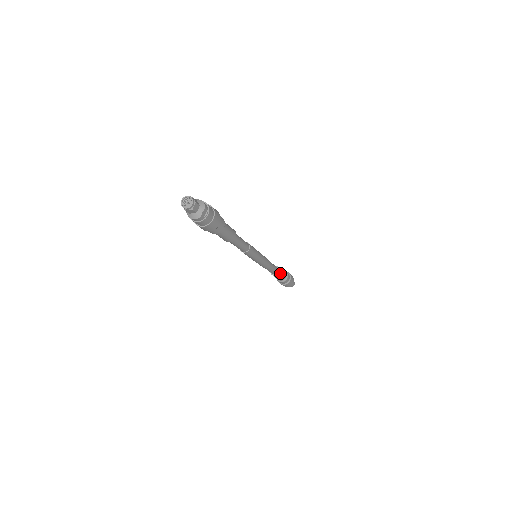
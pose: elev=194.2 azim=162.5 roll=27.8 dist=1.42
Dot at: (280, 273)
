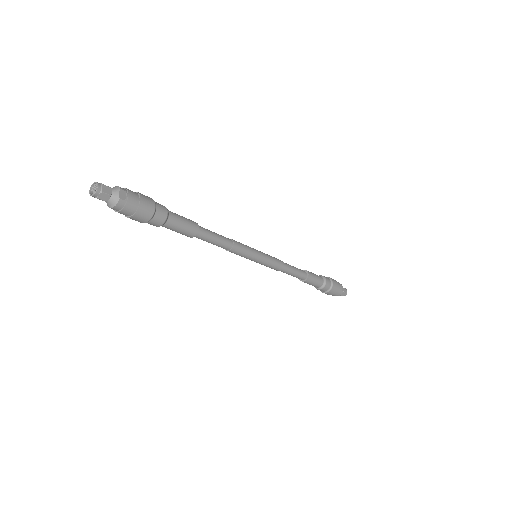
Dot at: (310, 275)
